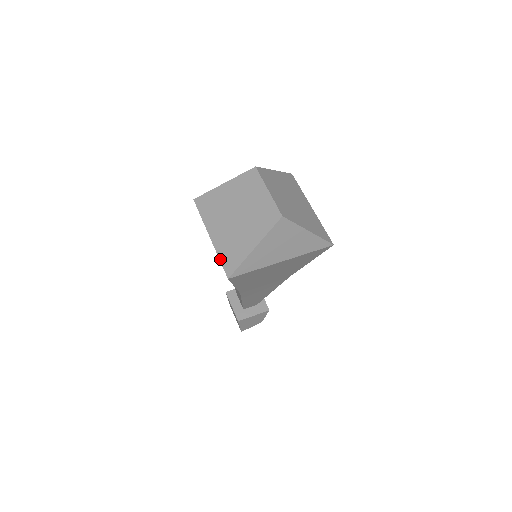
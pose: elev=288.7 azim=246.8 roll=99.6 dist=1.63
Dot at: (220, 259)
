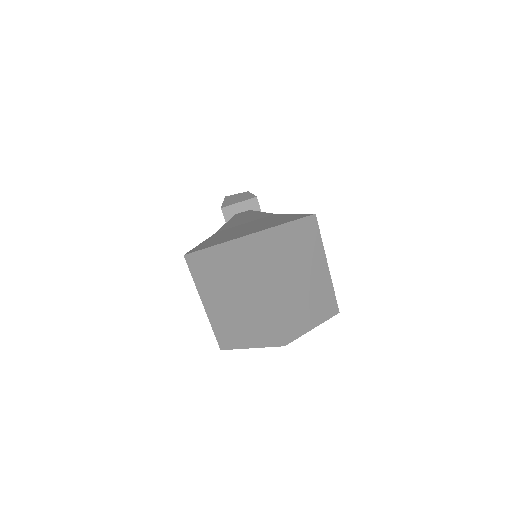
Dot at: (213, 331)
